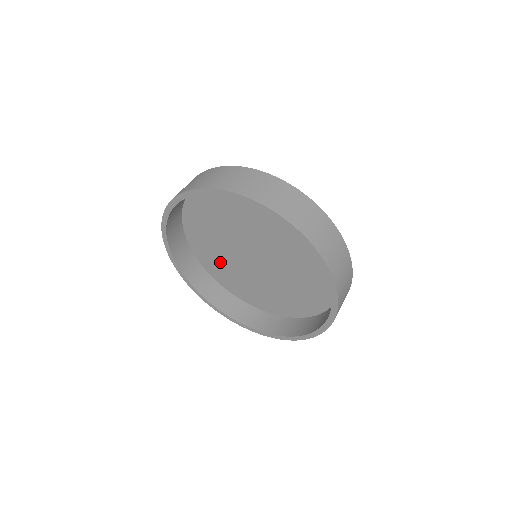
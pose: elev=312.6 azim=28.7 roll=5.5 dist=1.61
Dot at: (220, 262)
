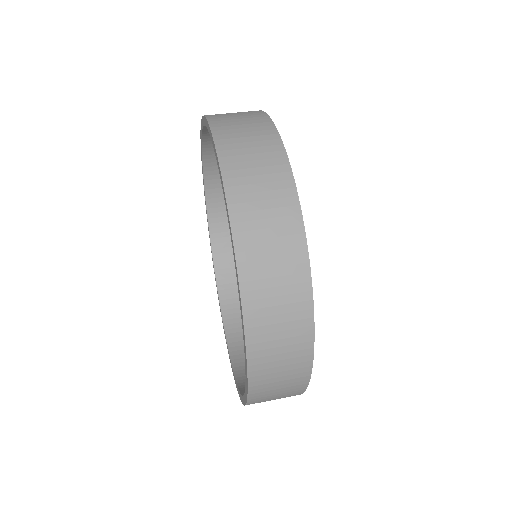
Dot at: occluded
